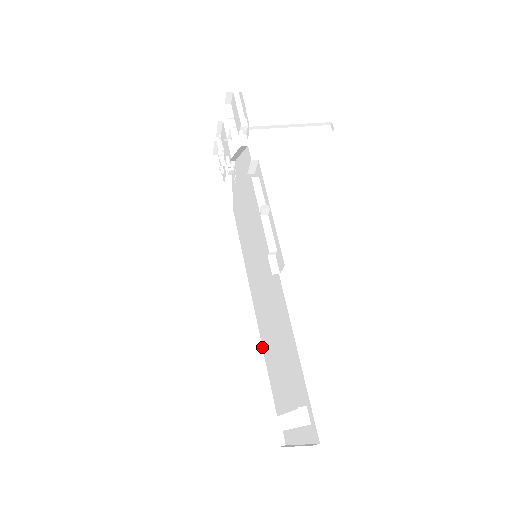
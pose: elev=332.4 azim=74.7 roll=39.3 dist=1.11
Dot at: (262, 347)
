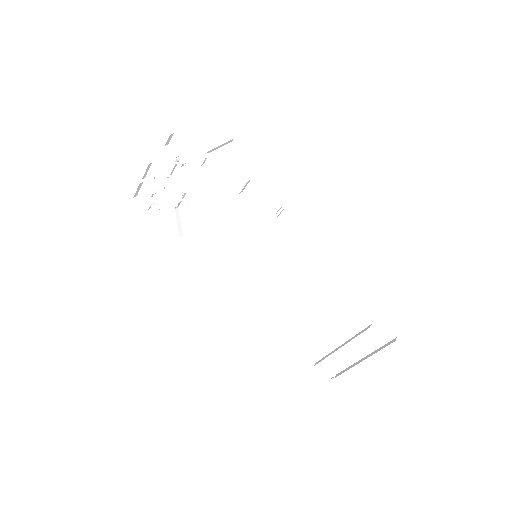
Dot at: (276, 325)
